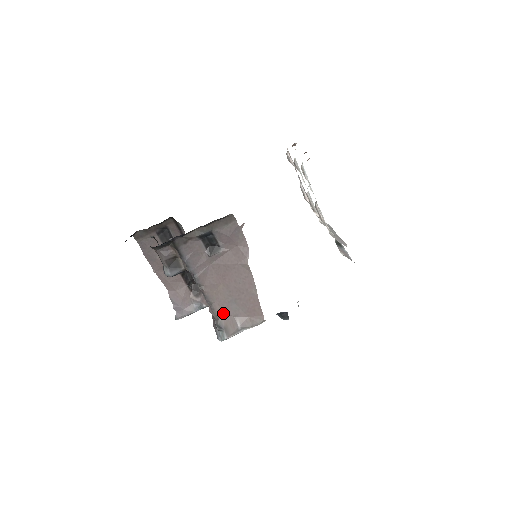
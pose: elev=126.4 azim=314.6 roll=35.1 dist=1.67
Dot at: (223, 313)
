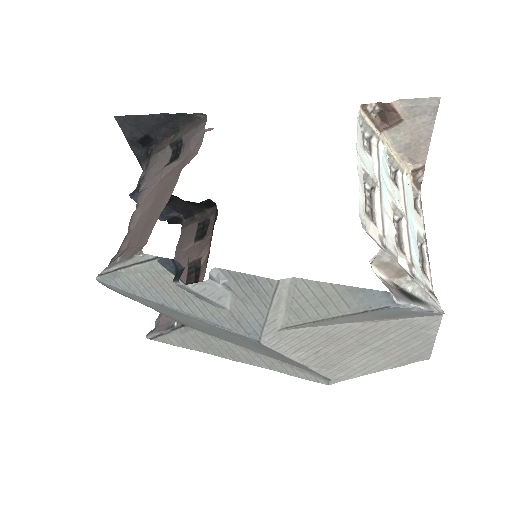
Dot at: (128, 244)
